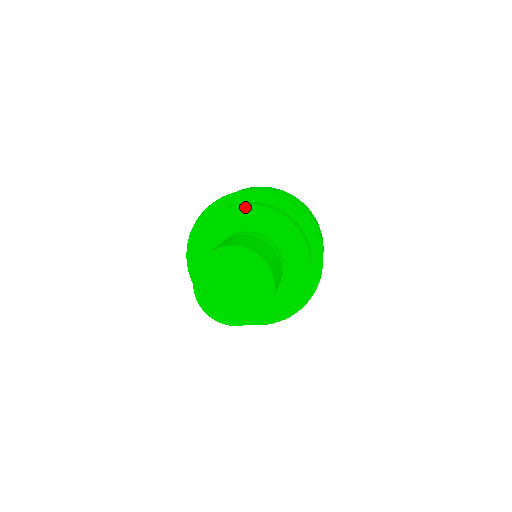
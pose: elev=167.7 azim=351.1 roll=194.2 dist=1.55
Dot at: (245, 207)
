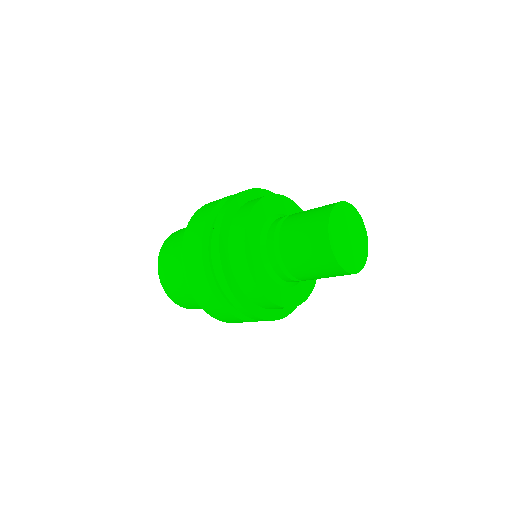
Dot at: occluded
